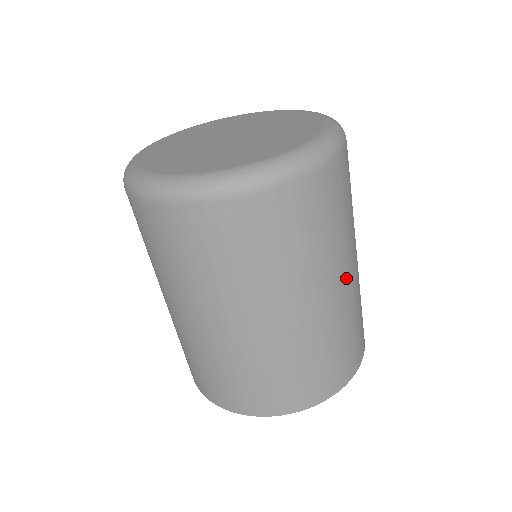
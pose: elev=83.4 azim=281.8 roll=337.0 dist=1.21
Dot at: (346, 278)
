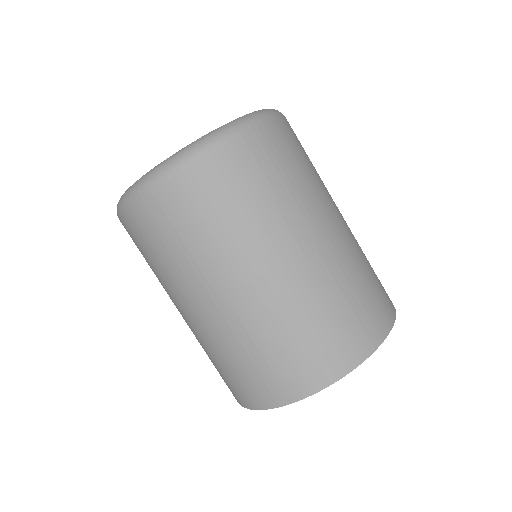
Dot at: (331, 226)
